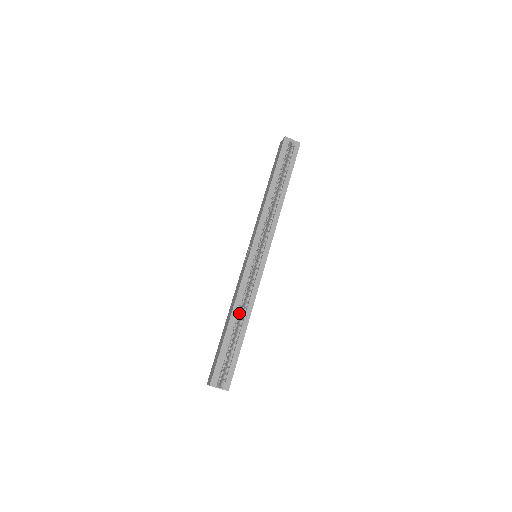
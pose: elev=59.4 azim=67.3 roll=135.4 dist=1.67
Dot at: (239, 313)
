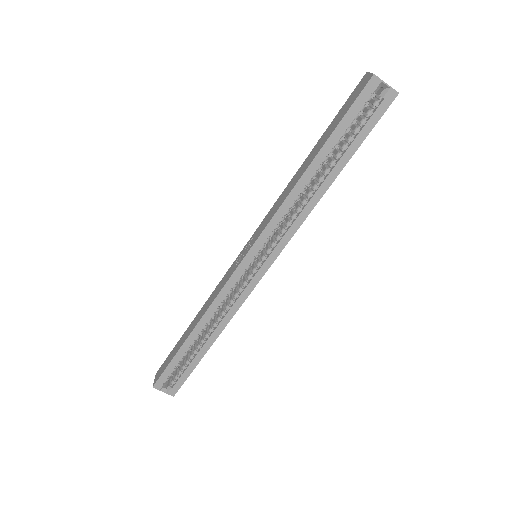
Dot at: occluded
